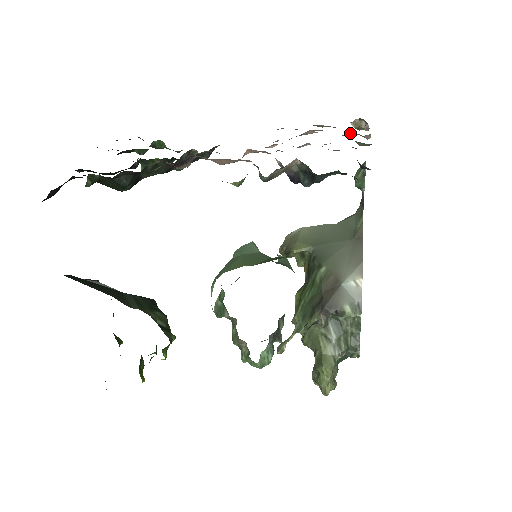
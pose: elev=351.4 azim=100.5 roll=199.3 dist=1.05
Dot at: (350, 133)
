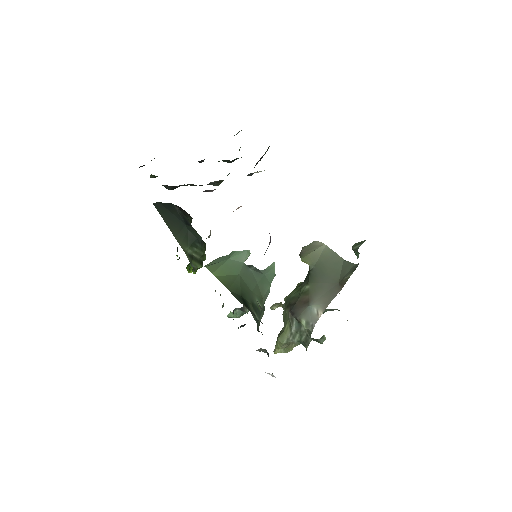
Dot at: occluded
